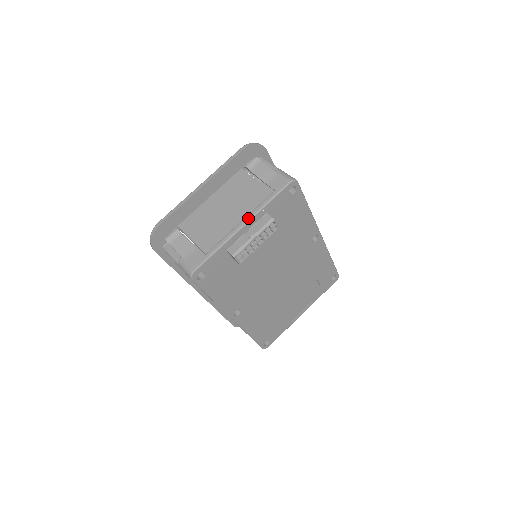
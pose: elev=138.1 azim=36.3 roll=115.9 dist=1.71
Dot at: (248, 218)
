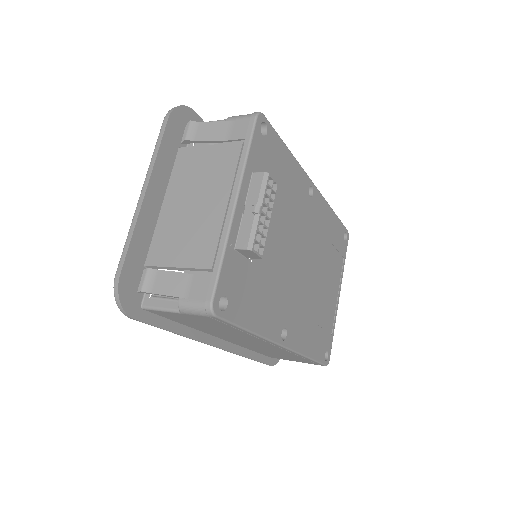
Dot at: (235, 190)
